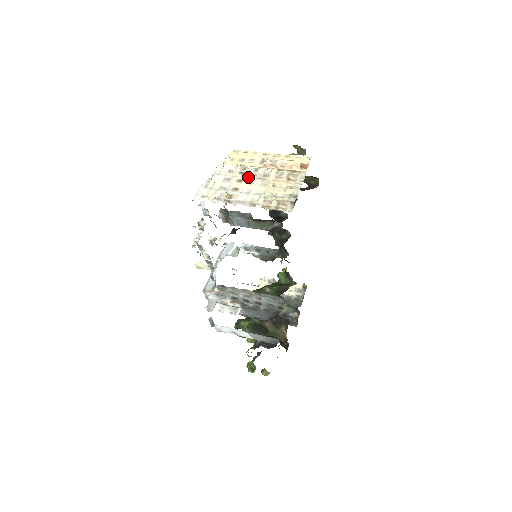
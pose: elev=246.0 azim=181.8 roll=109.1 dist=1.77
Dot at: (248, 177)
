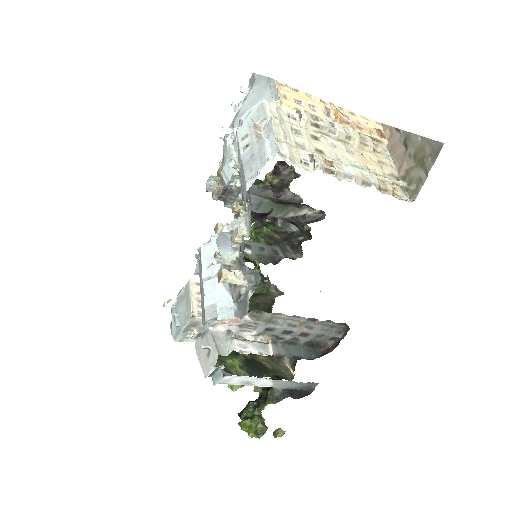
Dot at: (324, 134)
